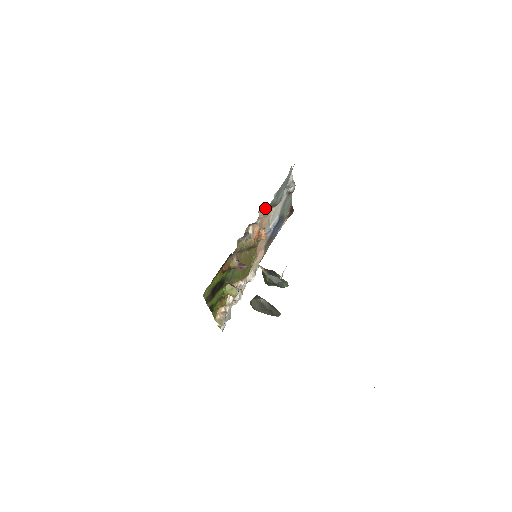
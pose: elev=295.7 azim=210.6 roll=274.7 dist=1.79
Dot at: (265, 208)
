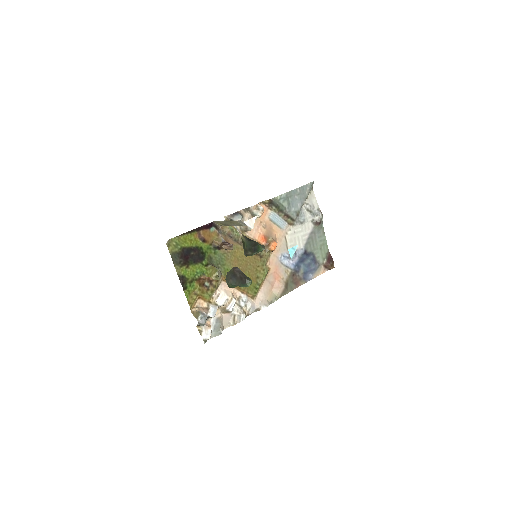
Dot at: (273, 211)
